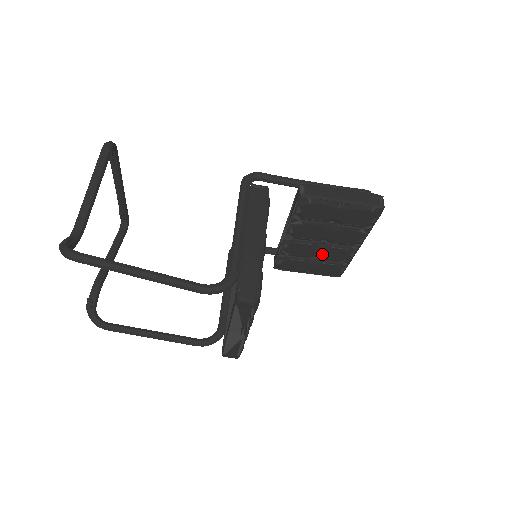
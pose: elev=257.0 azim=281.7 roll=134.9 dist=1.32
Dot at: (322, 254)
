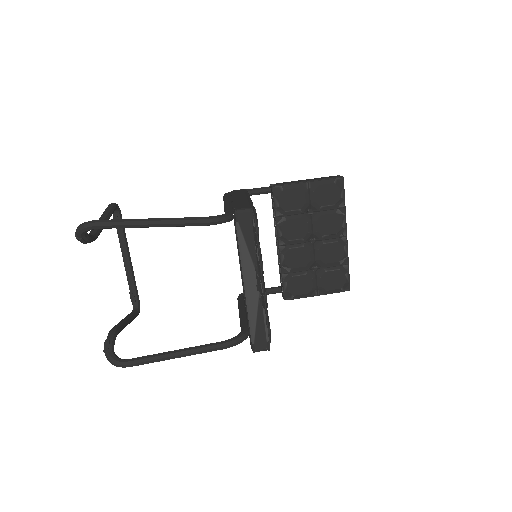
Dot at: (319, 257)
